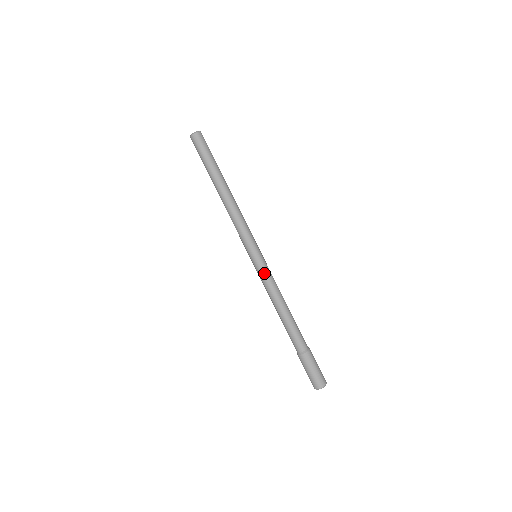
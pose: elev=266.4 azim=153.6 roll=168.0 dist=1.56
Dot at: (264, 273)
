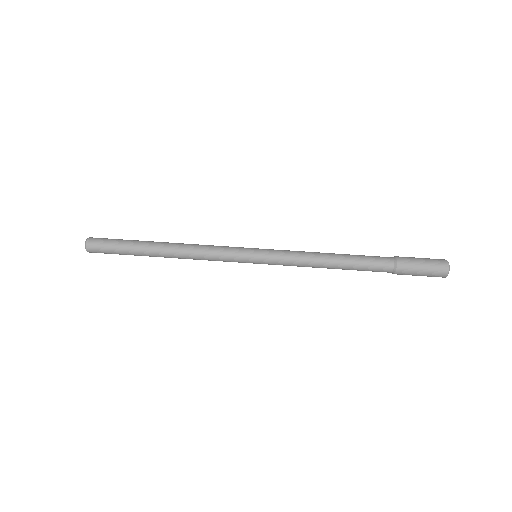
Dot at: (280, 254)
